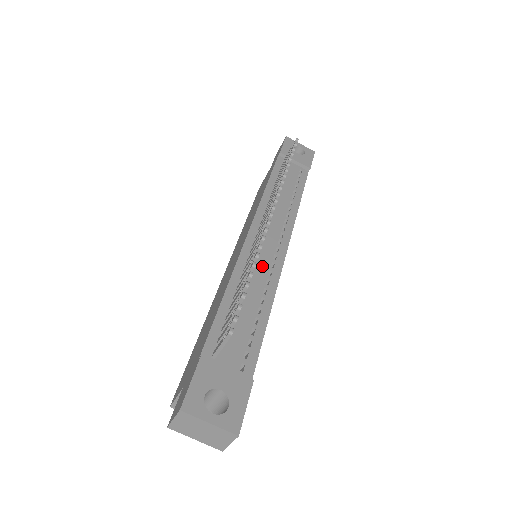
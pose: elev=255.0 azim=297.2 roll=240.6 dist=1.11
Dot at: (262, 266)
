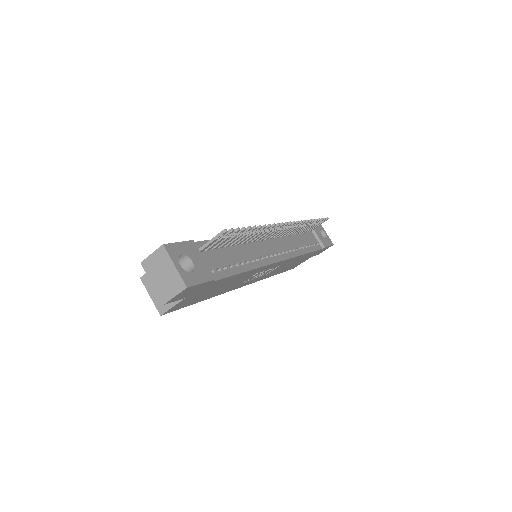
Dot at: (259, 251)
